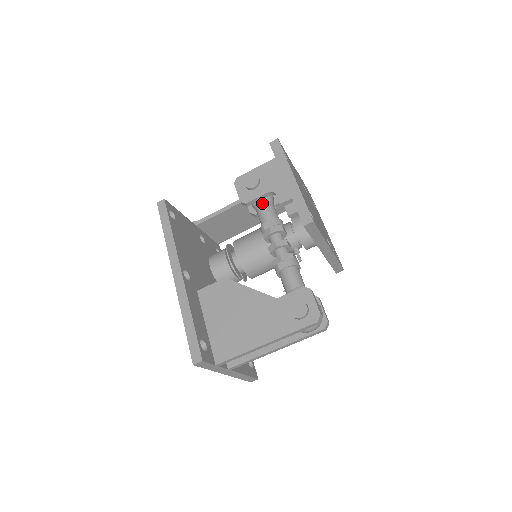
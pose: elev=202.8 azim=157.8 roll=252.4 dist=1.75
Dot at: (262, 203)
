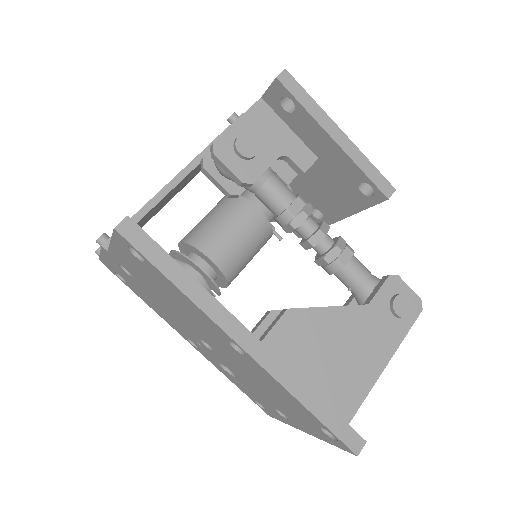
Dot at: (269, 177)
